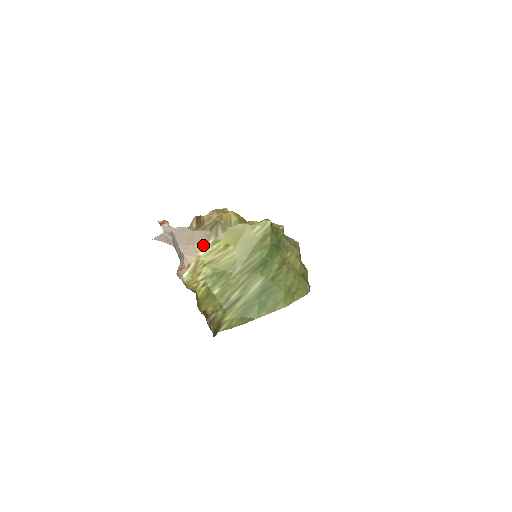
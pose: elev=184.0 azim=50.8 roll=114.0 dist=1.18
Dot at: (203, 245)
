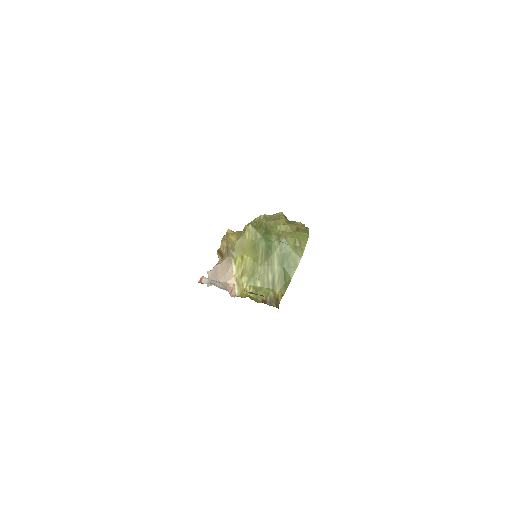
Dot at: (231, 268)
